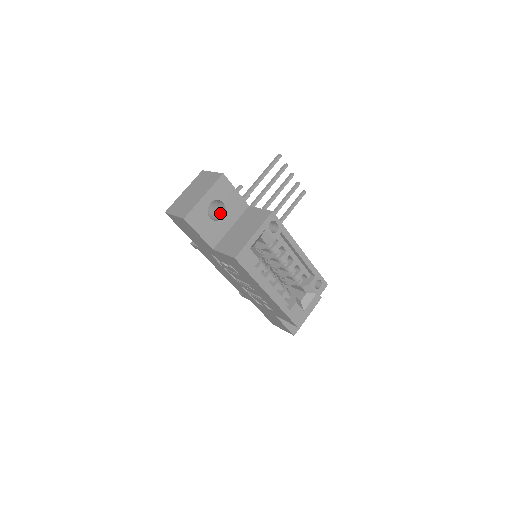
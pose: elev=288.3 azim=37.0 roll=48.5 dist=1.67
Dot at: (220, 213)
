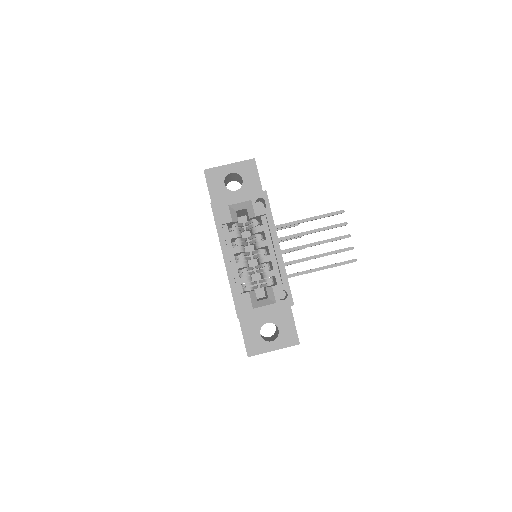
Dot at: occluded
